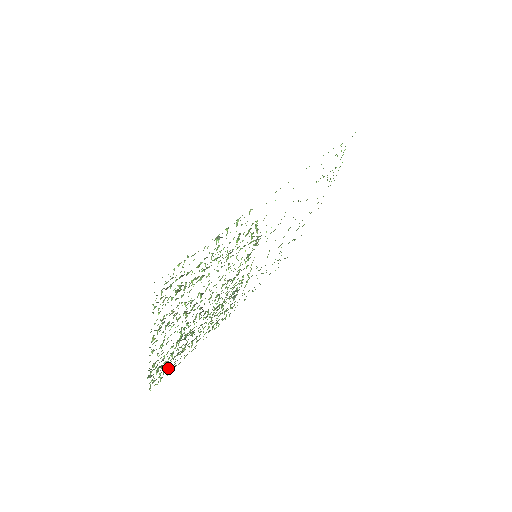
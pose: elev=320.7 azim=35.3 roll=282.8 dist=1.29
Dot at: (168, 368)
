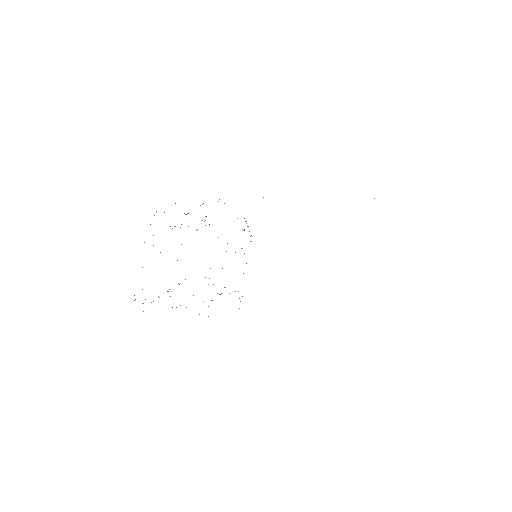
Dot at: occluded
